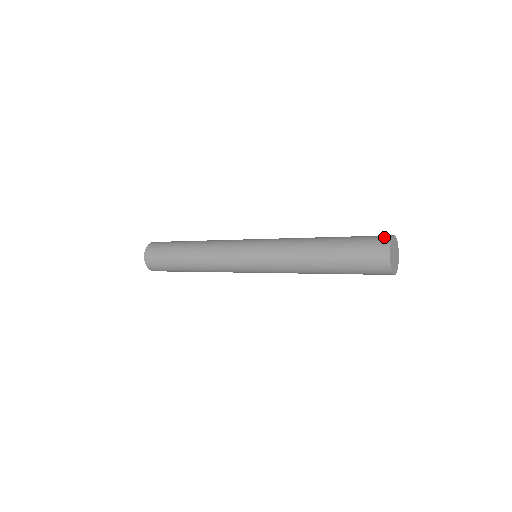
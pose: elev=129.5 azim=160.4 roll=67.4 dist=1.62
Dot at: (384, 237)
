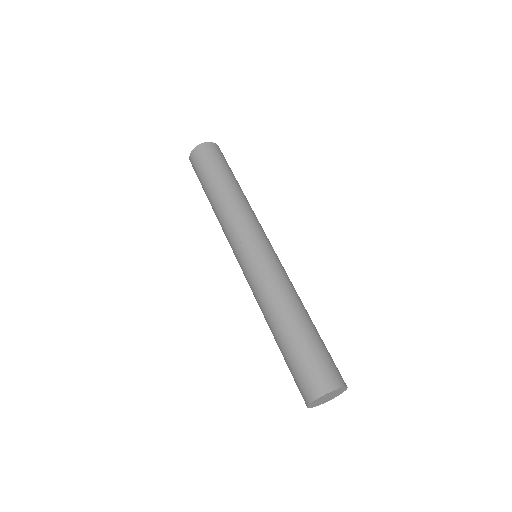
Dot at: (335, 380)
